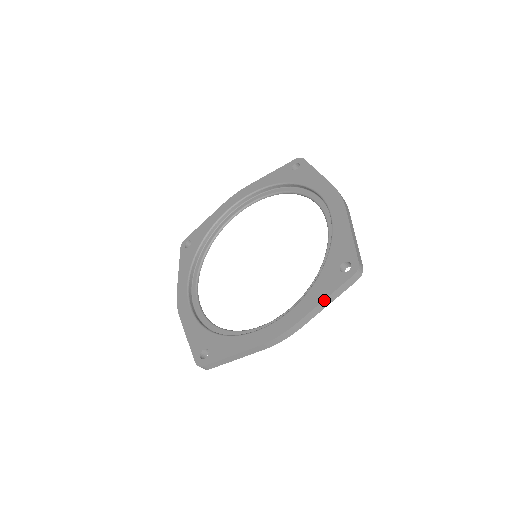
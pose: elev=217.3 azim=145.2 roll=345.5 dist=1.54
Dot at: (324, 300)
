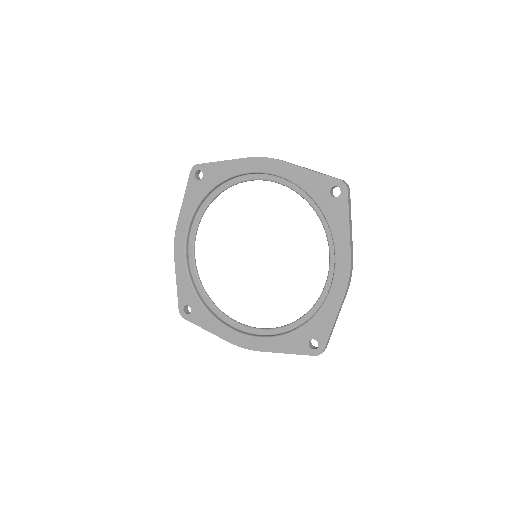
Dot at: (286, 353)
